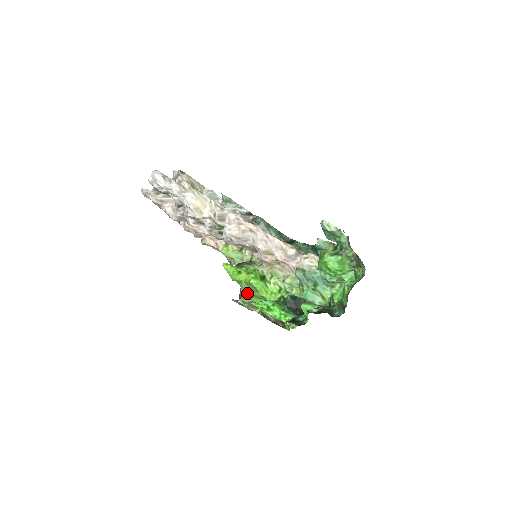
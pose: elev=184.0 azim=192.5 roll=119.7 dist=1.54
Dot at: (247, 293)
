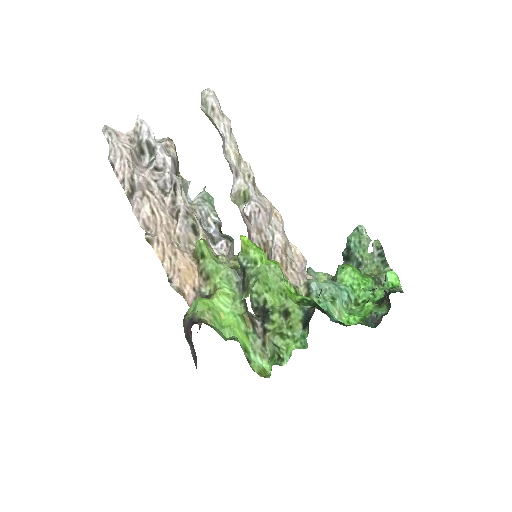
Dot at: (264, 282)
